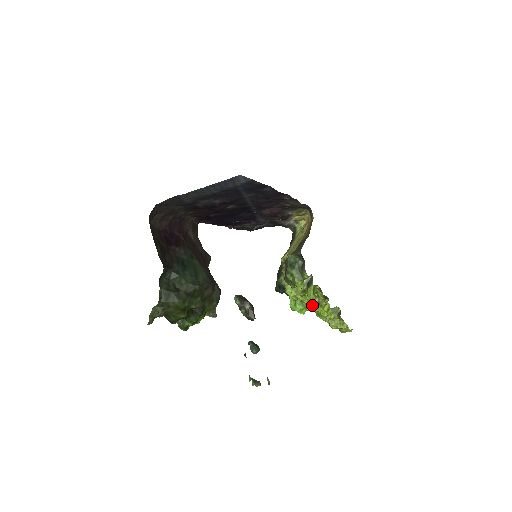
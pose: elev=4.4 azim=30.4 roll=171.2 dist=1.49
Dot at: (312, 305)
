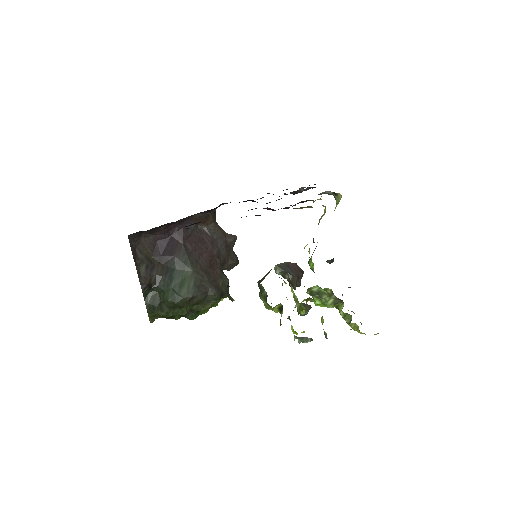
Dot at: occluded
